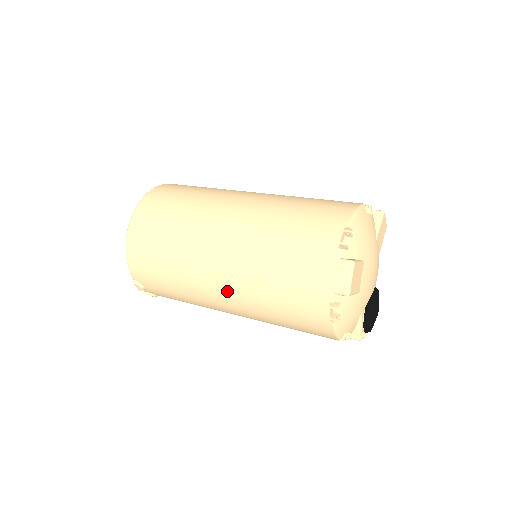
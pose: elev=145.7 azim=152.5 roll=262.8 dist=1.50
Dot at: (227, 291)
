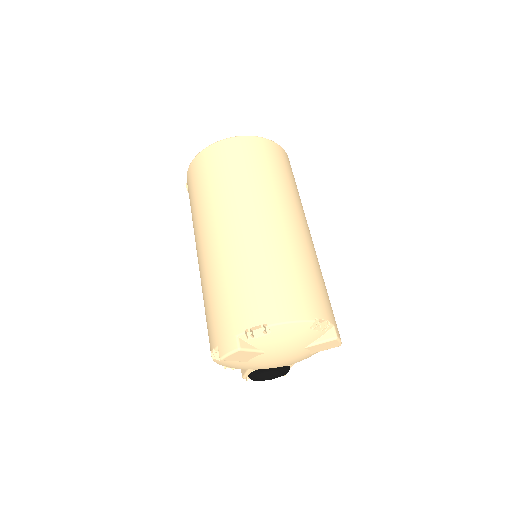
Dot at: (199, 262)
